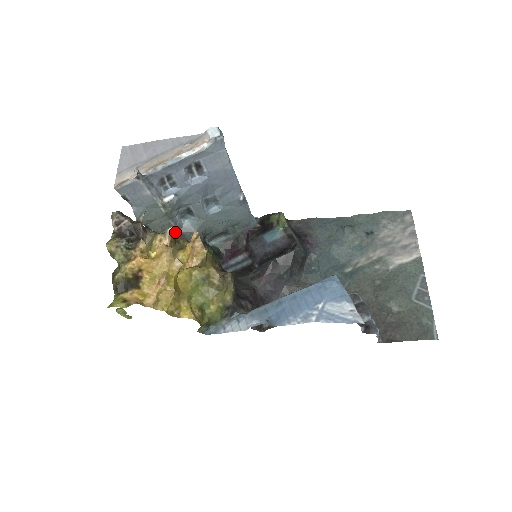
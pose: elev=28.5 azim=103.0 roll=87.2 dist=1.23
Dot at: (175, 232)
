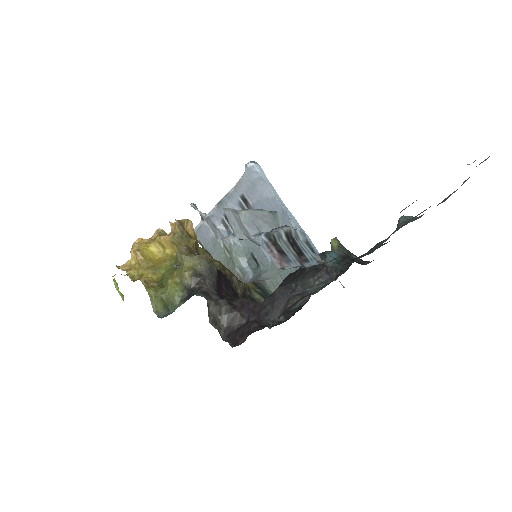
Dot at: occluded
